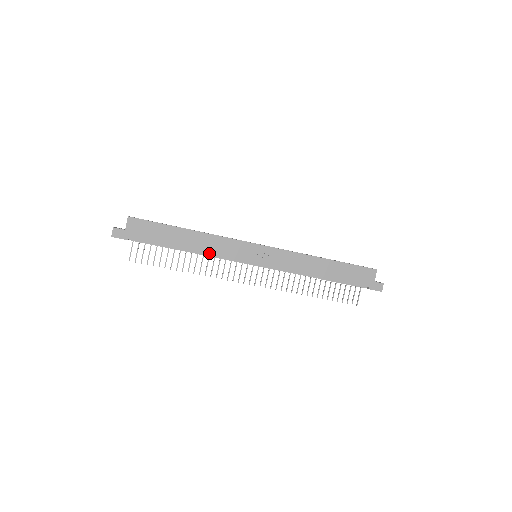
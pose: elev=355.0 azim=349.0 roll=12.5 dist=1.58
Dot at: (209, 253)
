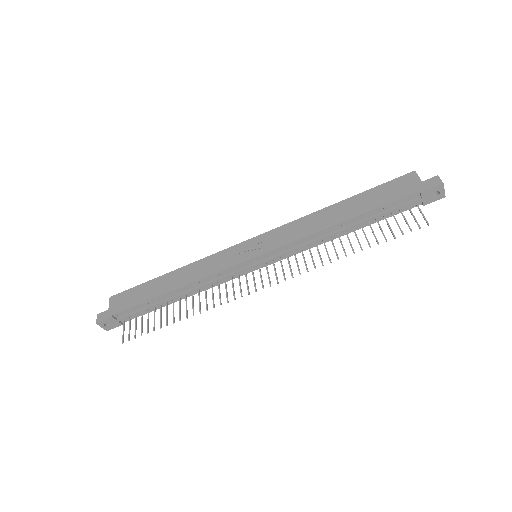
Dot at: (197, 279)
